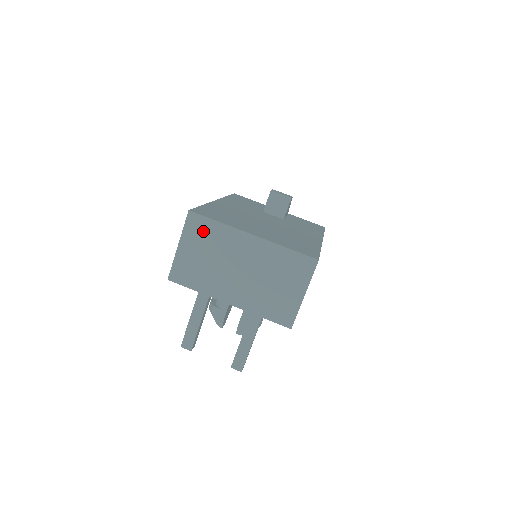
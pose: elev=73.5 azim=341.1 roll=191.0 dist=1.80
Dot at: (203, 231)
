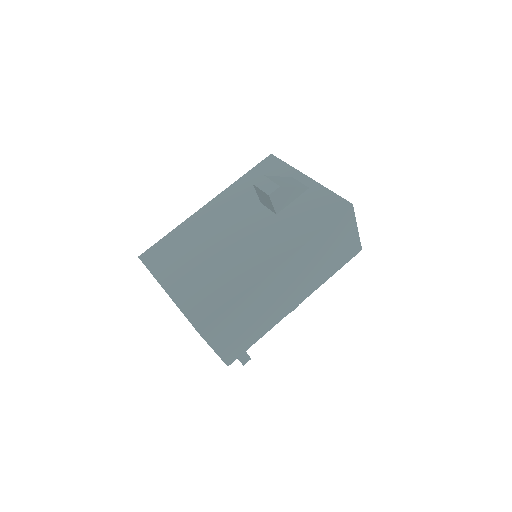
Dot at: occluded
